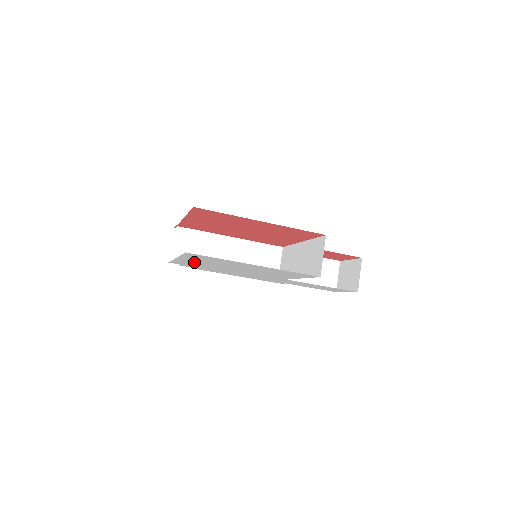
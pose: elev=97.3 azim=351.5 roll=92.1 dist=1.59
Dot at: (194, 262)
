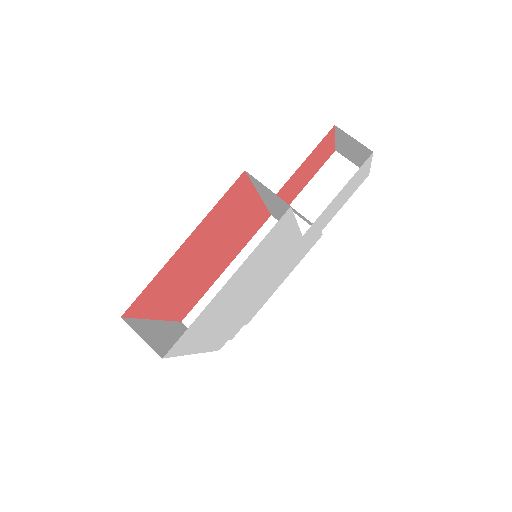
Dot at: (216, 334)
